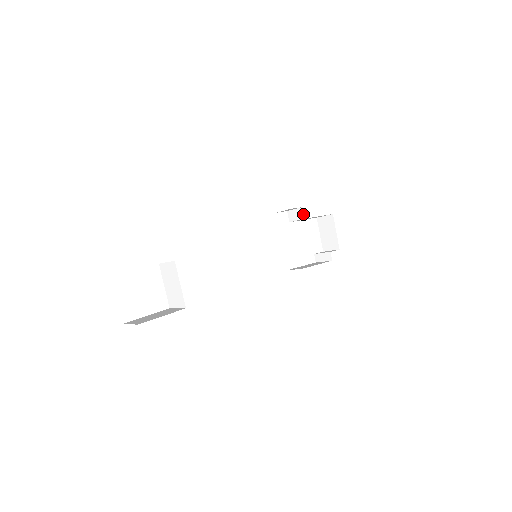
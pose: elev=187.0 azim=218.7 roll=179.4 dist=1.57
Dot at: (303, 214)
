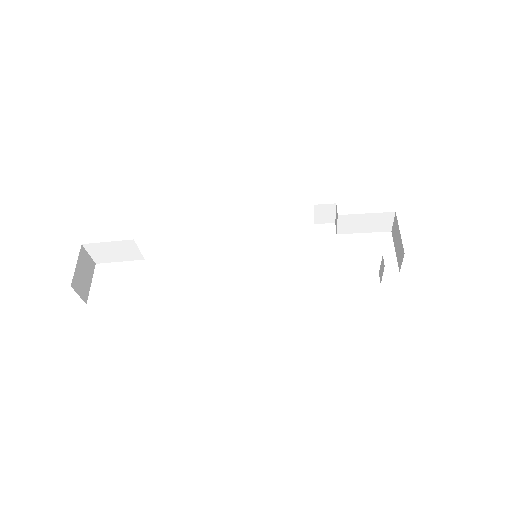
Dot at: occluded
